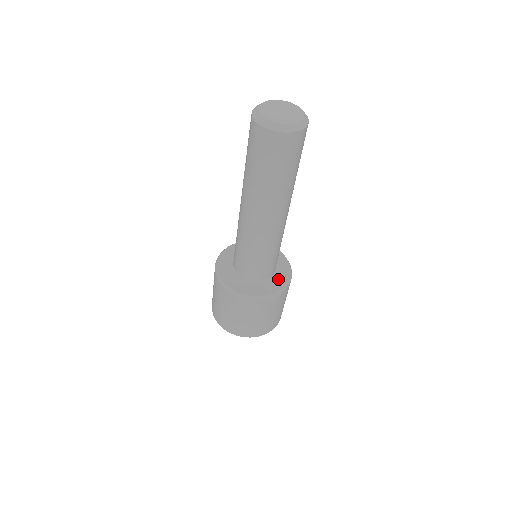
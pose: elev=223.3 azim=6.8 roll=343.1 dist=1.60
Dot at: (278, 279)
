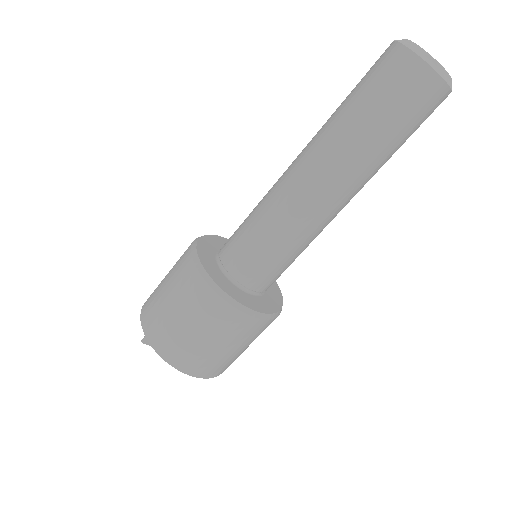
Dot at: (273, 292)
